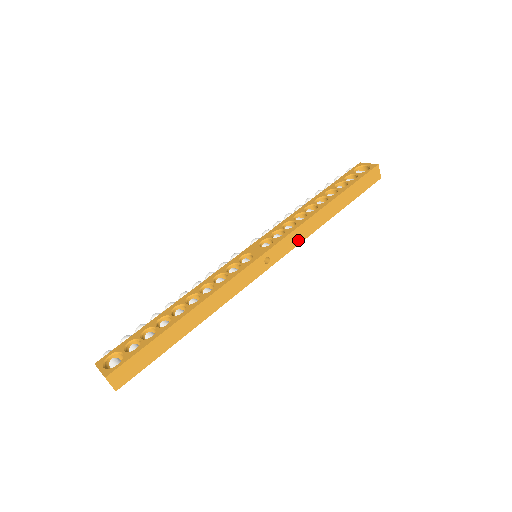
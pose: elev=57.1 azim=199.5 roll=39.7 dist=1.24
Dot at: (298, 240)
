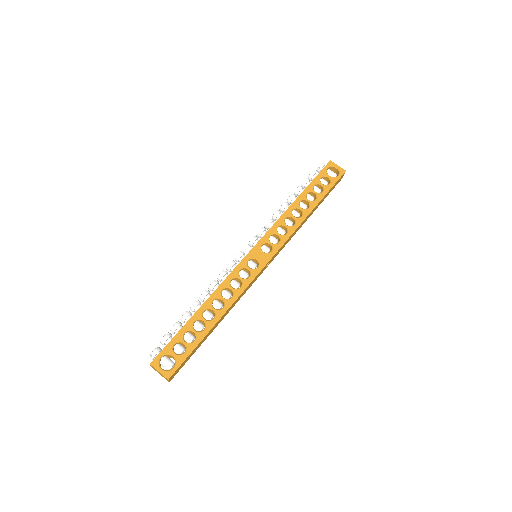
Dot at: occluded
